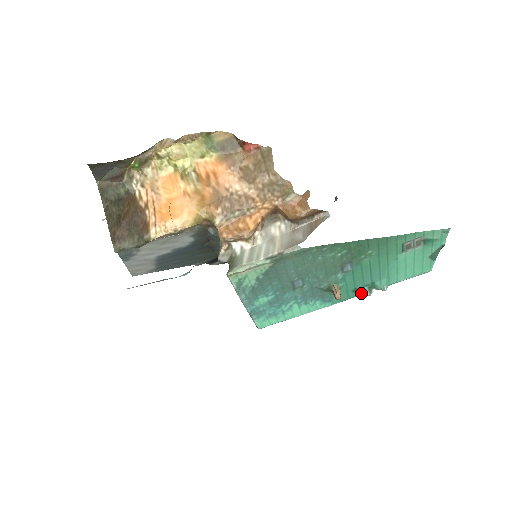
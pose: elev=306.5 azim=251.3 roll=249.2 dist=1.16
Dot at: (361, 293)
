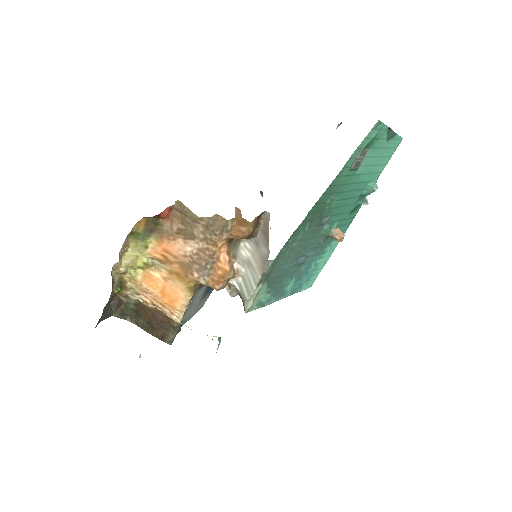
Dot at: (360, 206)
